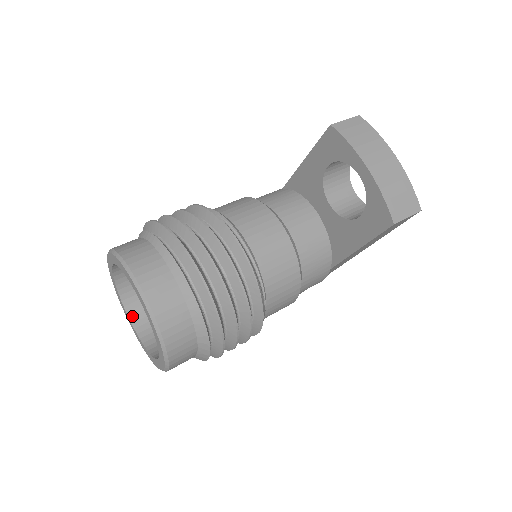
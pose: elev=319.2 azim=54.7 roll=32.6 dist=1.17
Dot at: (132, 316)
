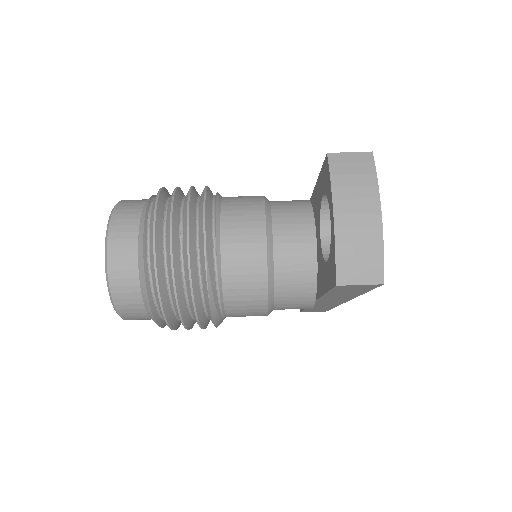
Dot at: occluded
